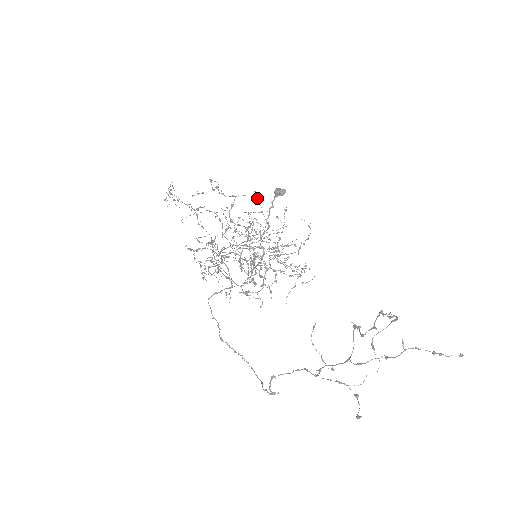
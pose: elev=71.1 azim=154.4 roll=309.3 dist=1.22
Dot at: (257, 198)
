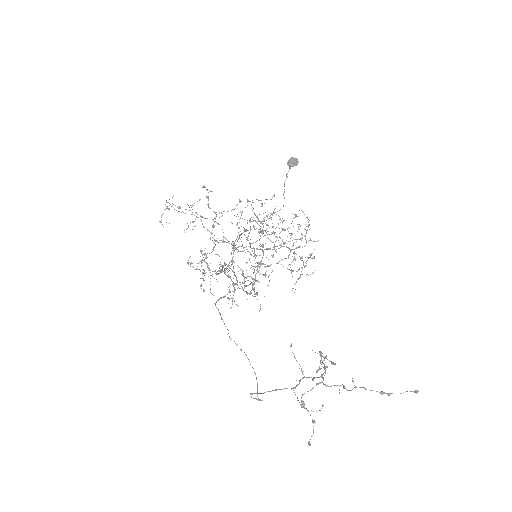
Dot at: (248, 200)
